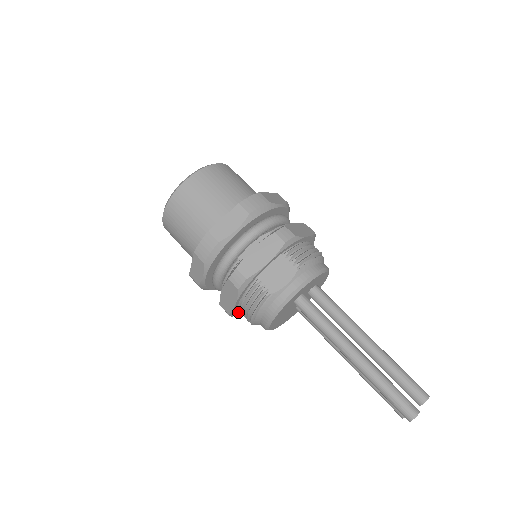
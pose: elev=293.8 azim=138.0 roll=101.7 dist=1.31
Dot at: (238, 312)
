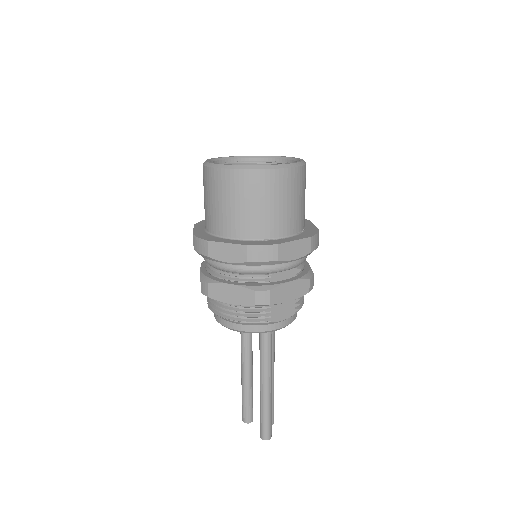
Dot at: occluded
